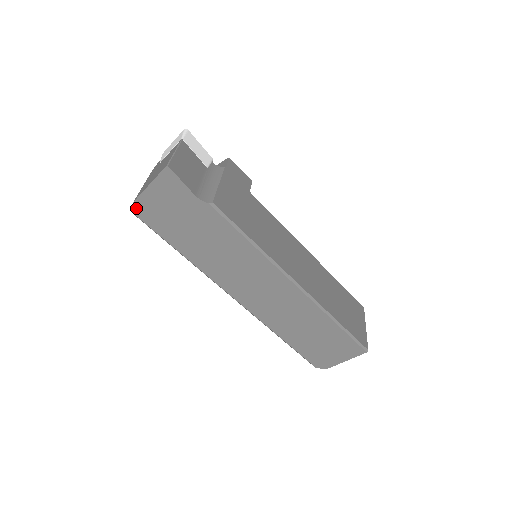
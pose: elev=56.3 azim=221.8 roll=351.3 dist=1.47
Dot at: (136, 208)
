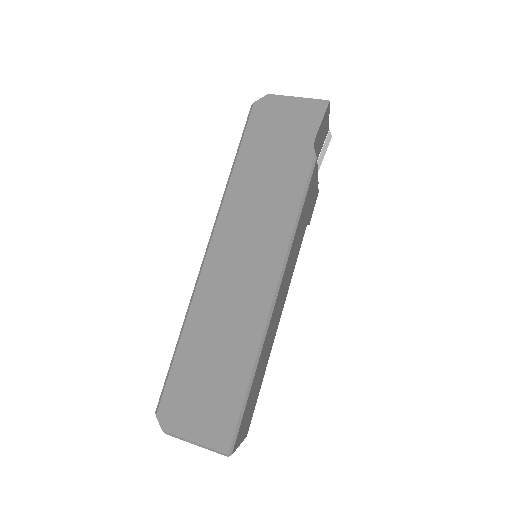
Dot at: (263, 99)
